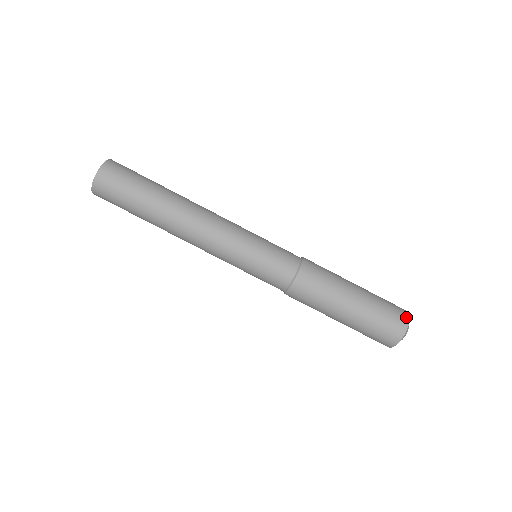
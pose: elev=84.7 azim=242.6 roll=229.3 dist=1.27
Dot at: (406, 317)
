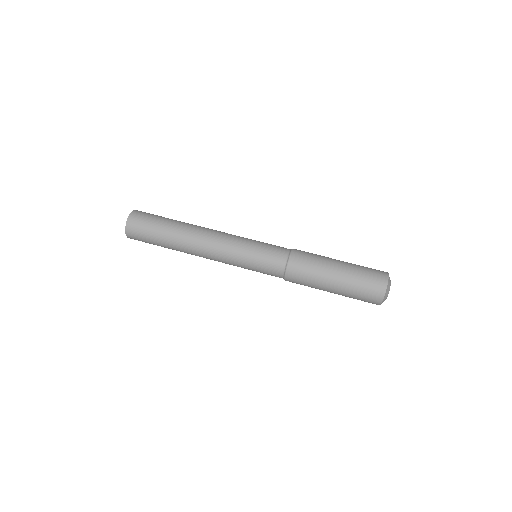
Dot at: occluded
